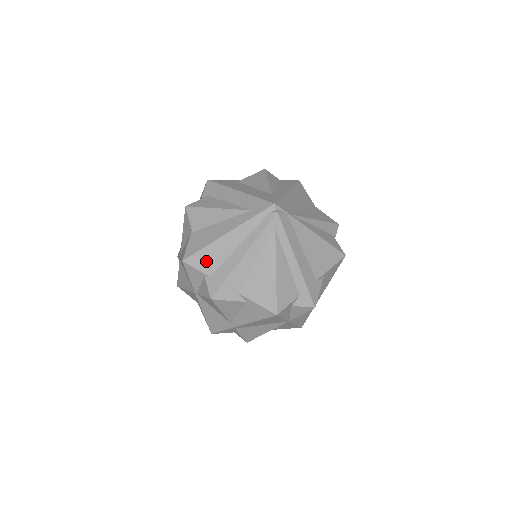
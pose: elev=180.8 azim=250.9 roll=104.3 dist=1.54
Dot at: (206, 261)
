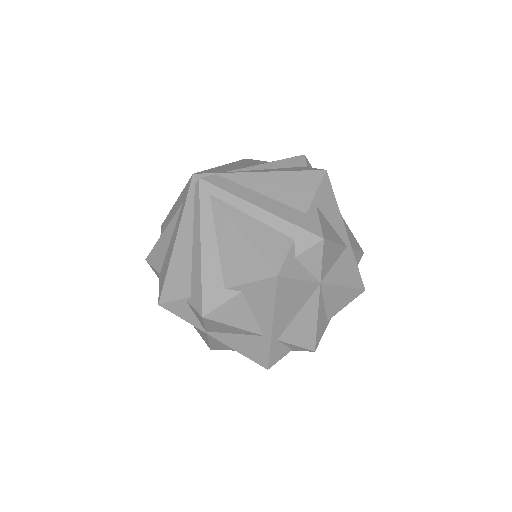
Dot at: (177, 285)
